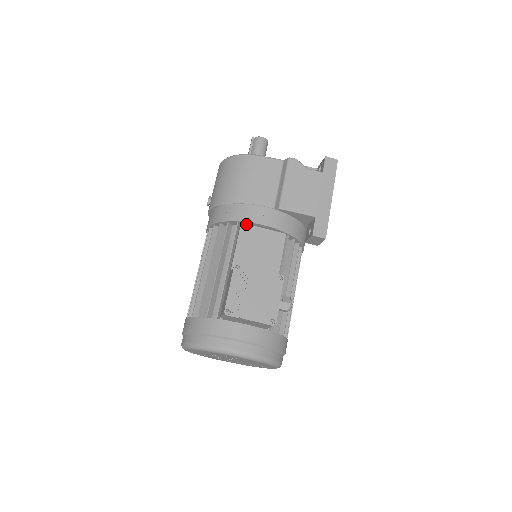
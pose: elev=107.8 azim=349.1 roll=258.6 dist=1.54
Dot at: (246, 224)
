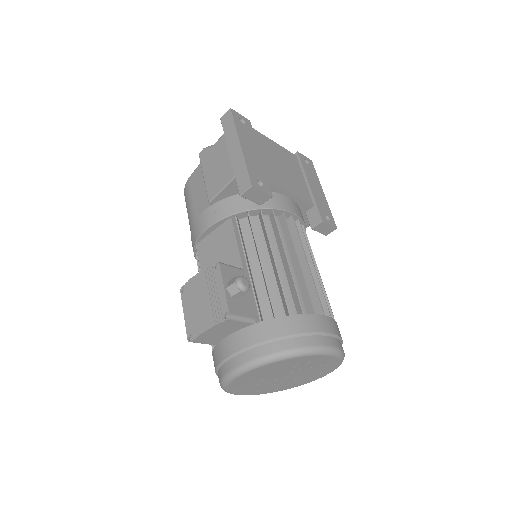
Dot at: (200, 242)
